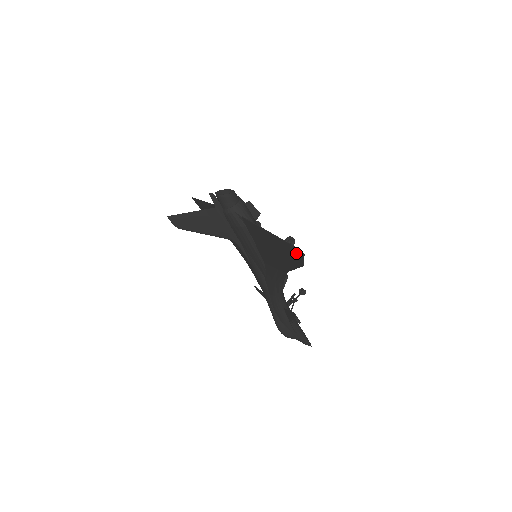
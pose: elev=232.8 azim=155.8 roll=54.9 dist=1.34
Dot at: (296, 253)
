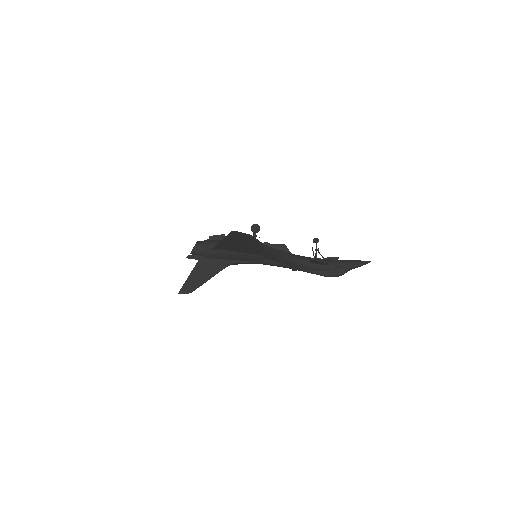
Dot at: (236, 235)
